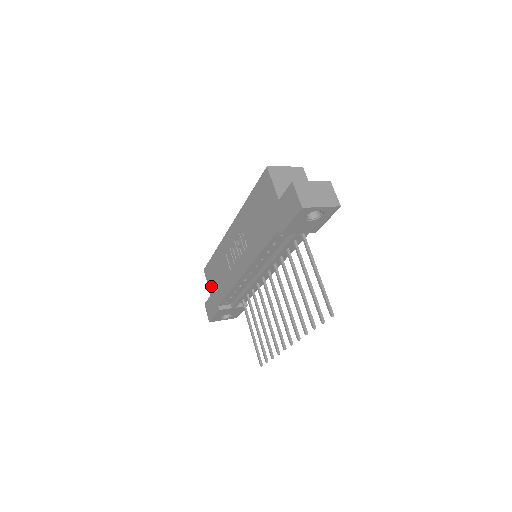
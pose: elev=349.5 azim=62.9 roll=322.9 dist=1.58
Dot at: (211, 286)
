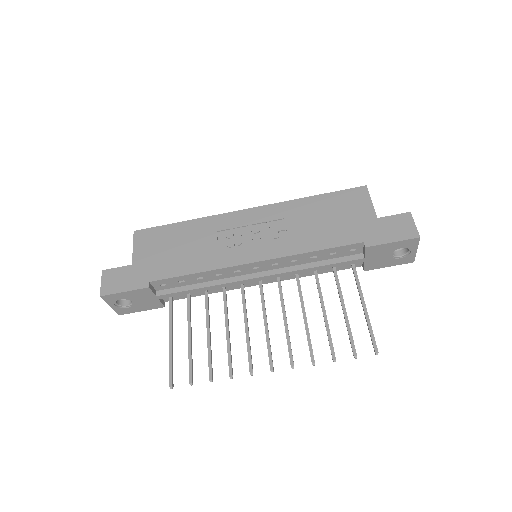
Dot at: (144, 254)
